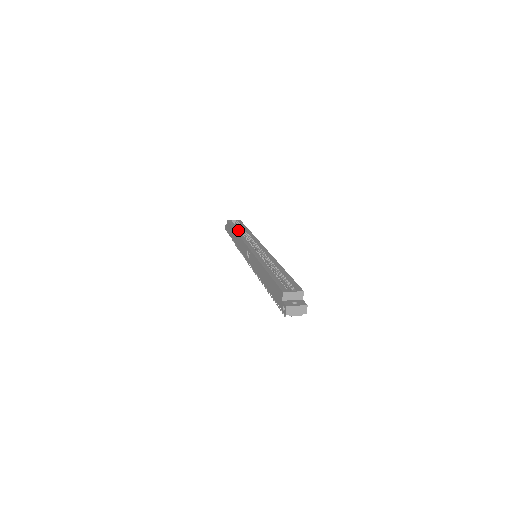
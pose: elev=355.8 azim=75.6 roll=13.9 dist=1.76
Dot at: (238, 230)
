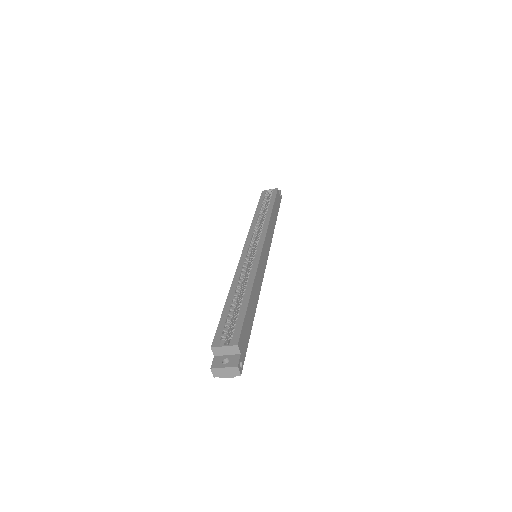
Dot at: (258, 211)
